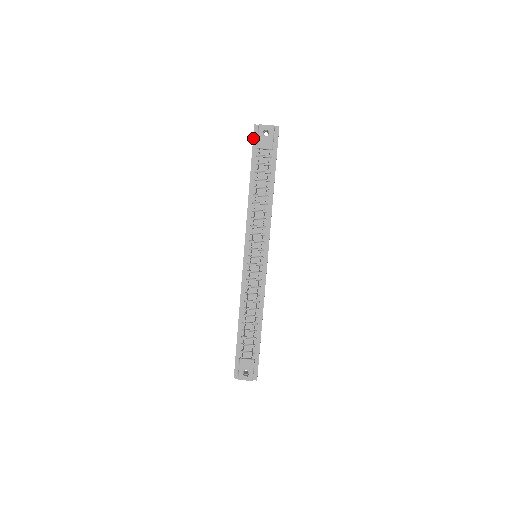
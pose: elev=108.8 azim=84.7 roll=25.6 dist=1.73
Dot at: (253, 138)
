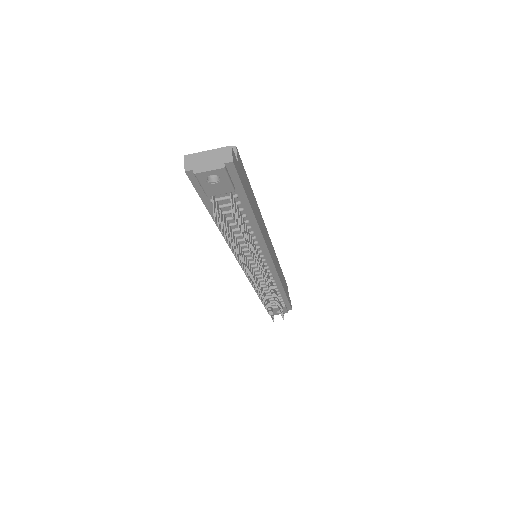
Dot at: (193, 186)
